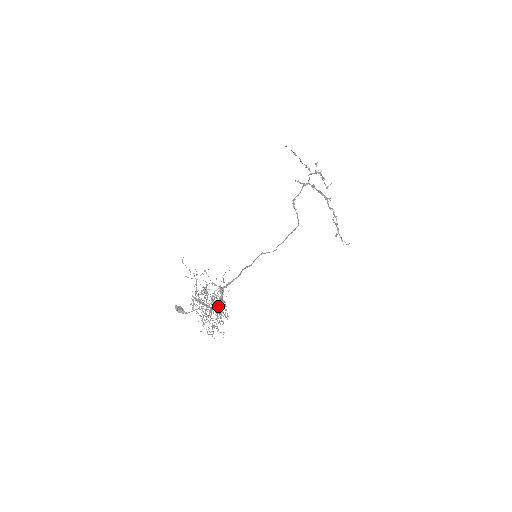
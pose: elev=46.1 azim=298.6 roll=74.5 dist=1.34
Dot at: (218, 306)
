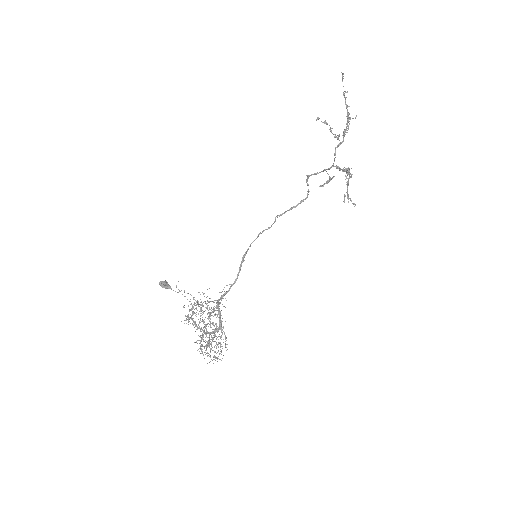
Dot at: occluded
